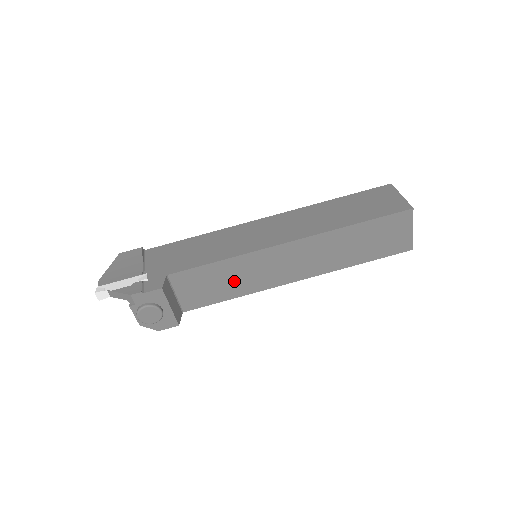
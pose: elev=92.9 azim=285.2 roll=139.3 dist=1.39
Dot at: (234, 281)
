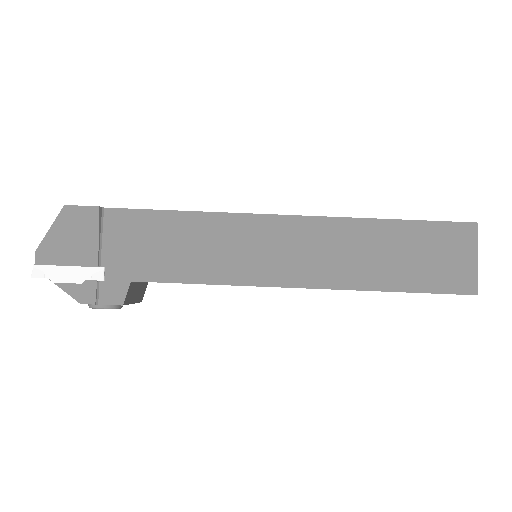
Dot at: occluded
